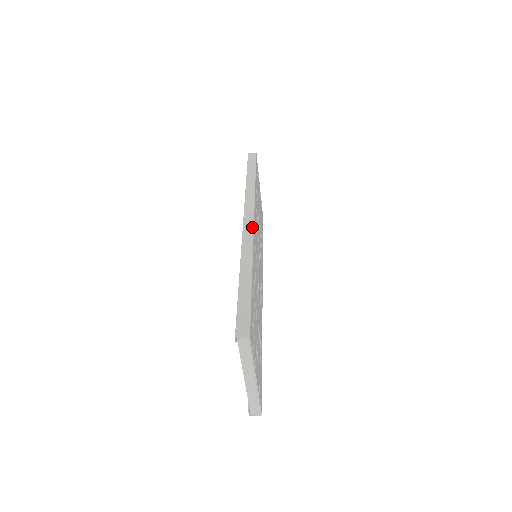
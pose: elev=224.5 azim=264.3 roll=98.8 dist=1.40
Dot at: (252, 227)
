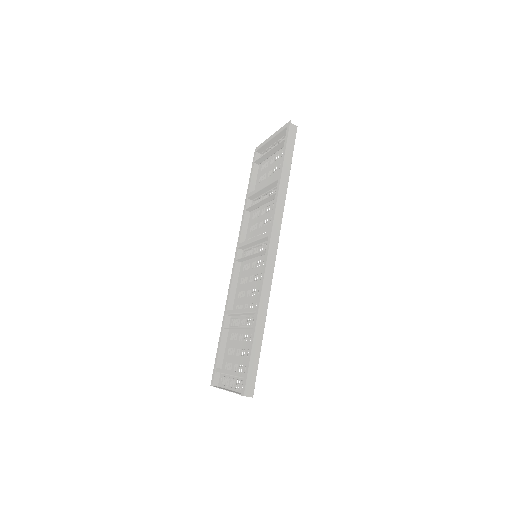
Dot at: (274, 265)
